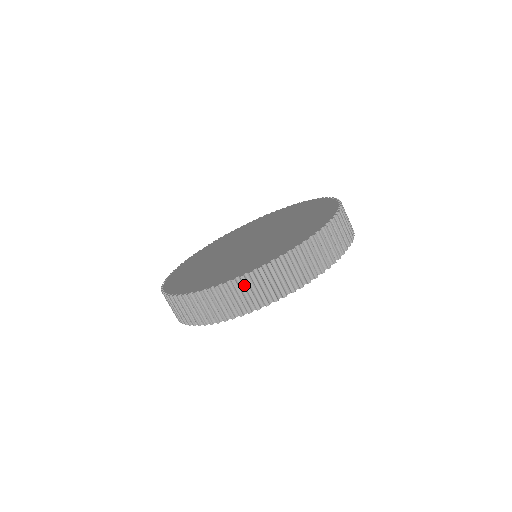
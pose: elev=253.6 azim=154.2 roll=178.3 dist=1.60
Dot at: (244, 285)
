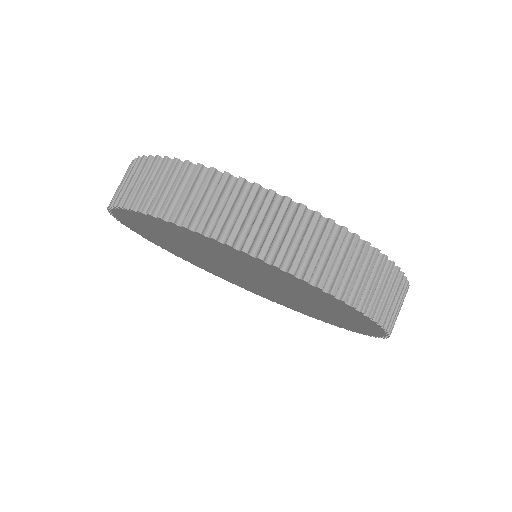
Dot at: (388, 274)
